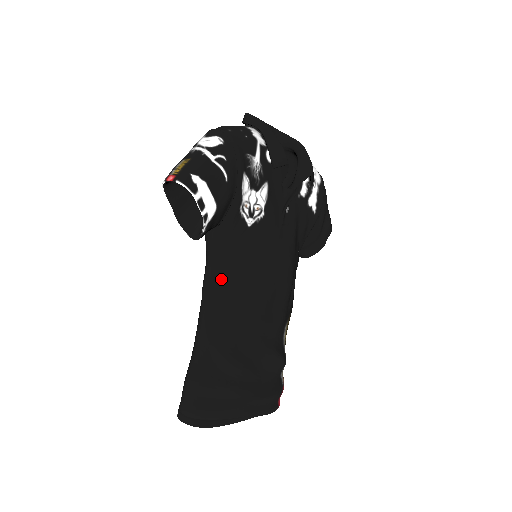
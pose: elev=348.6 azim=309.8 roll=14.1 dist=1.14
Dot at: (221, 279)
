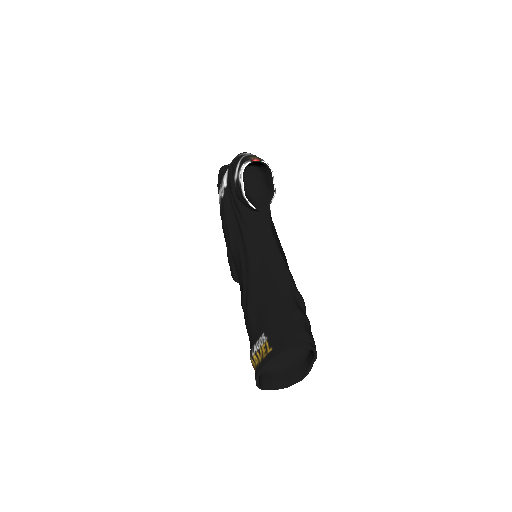
Dot at: (277, 243)
